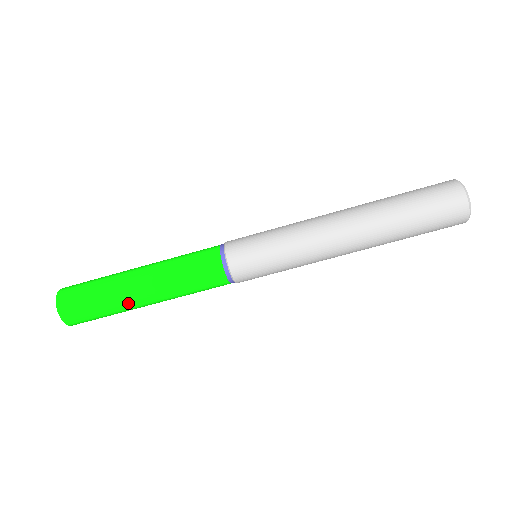
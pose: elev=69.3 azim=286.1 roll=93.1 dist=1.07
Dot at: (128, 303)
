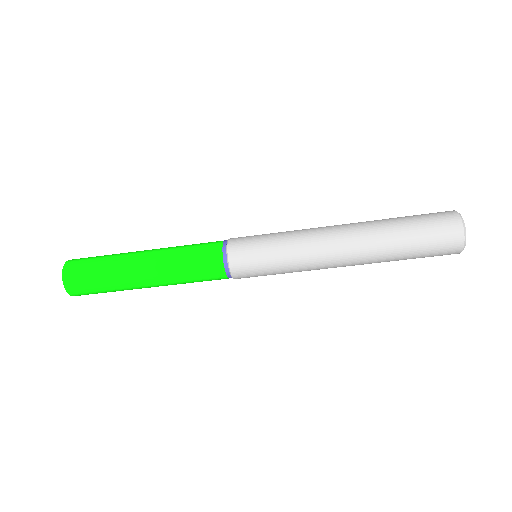
Dot at: occluded
